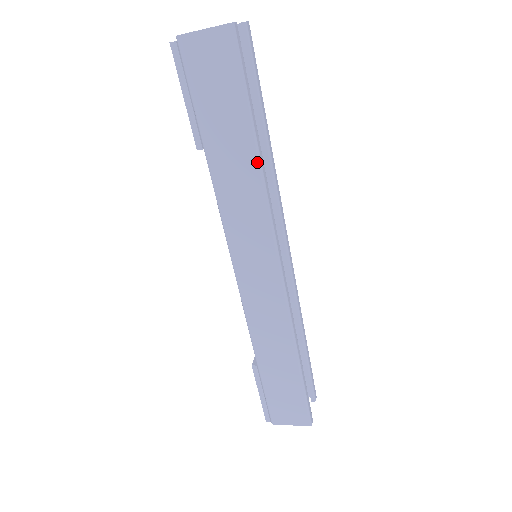
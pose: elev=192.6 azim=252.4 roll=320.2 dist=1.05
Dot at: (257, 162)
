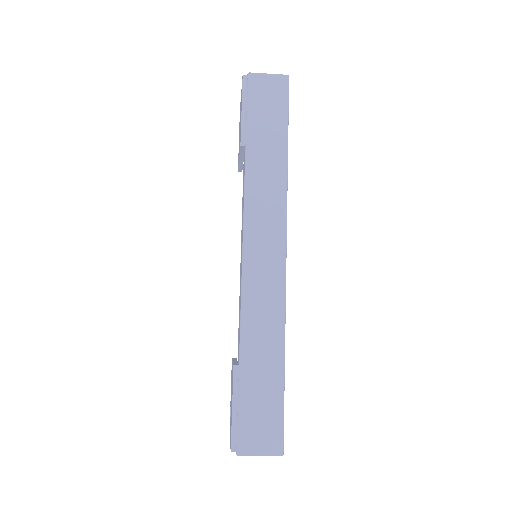
Dot at: (285, 163)
